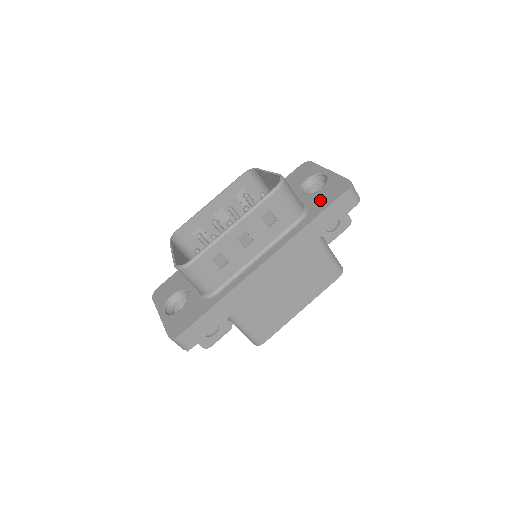
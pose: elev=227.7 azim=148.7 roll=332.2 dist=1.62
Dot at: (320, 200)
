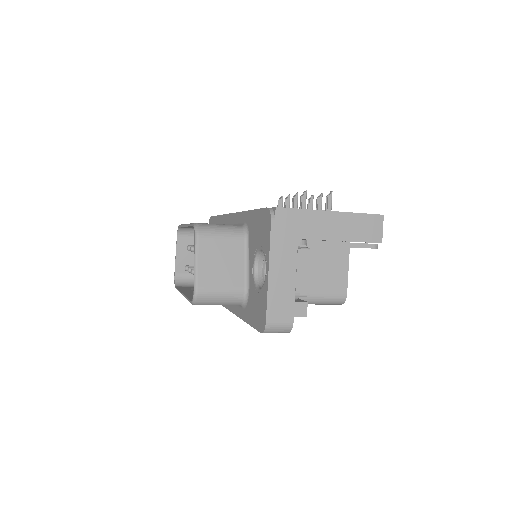
Dot at: (252, 307)
